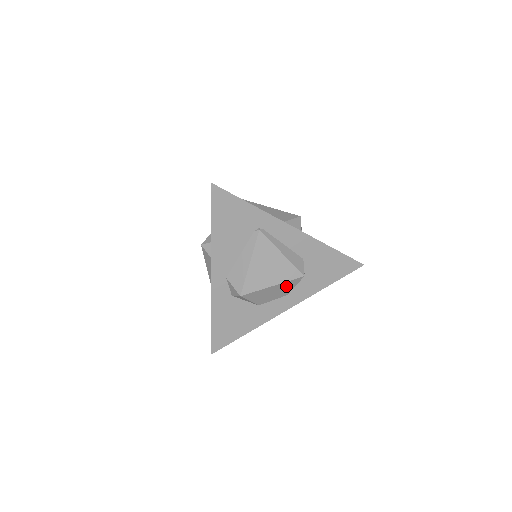
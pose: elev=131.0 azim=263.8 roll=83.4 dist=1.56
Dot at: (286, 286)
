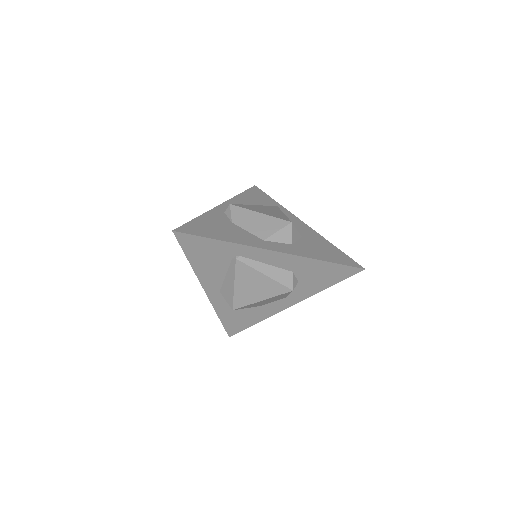
Dot at: (278, 296)
